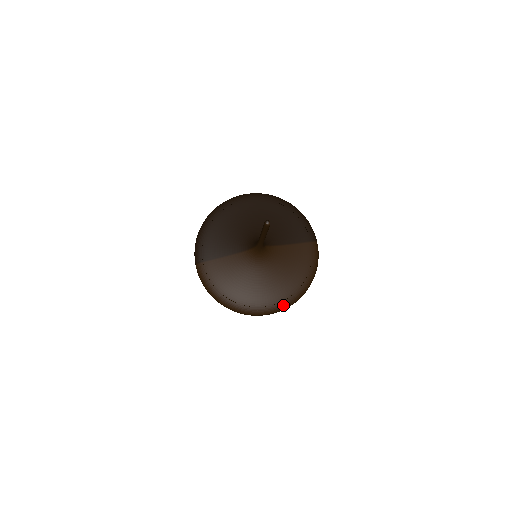
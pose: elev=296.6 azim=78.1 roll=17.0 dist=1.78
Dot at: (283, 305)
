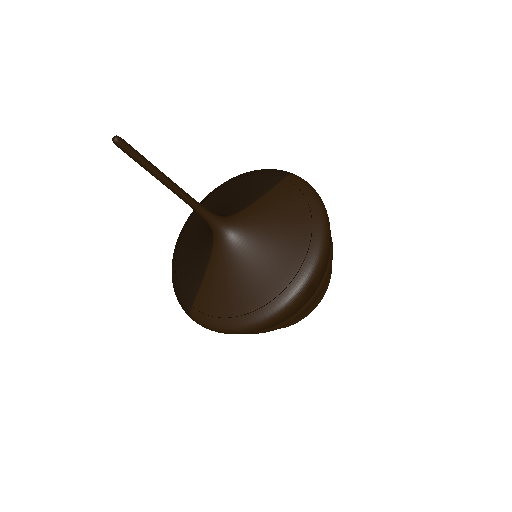
Dot at: (311, 261)
